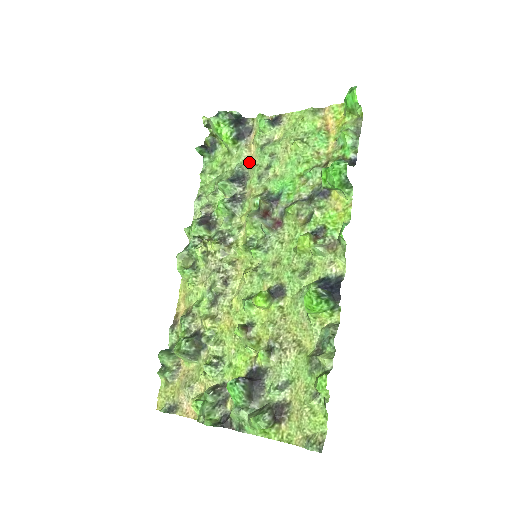
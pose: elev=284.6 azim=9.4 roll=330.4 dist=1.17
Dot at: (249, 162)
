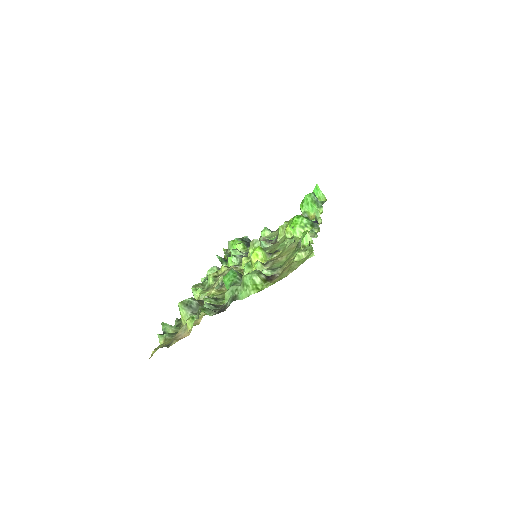
Dot at: occluded
